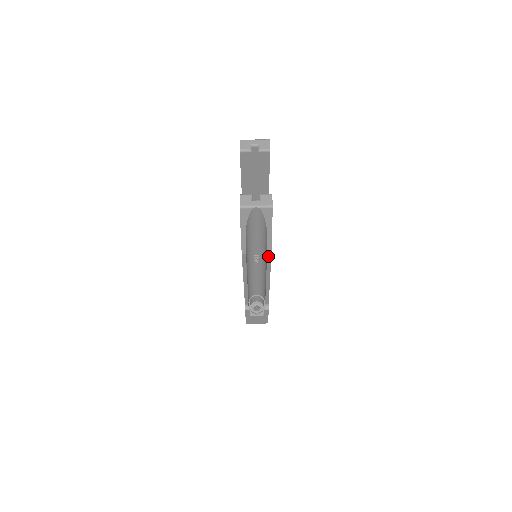
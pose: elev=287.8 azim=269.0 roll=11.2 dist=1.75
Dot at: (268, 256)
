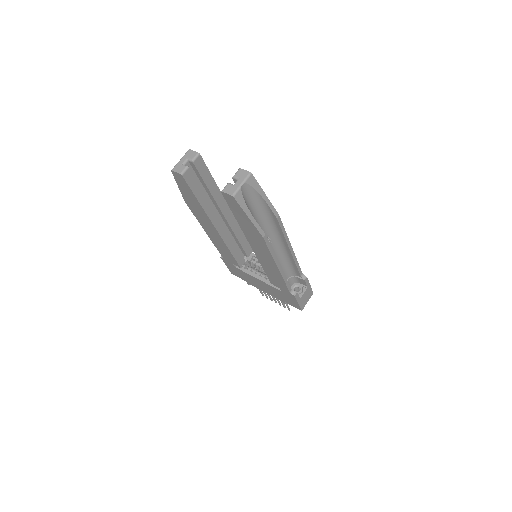
Dot at: (278, 220)
